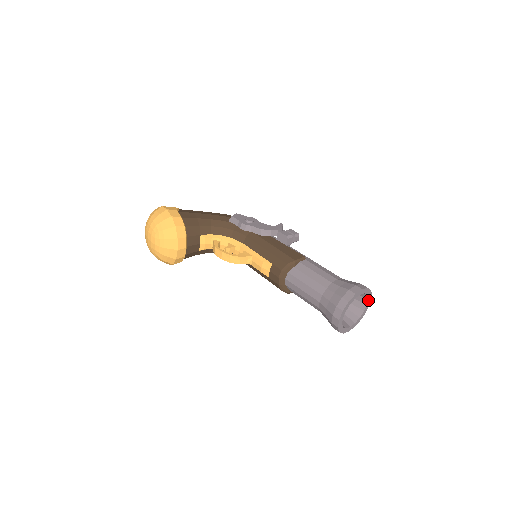
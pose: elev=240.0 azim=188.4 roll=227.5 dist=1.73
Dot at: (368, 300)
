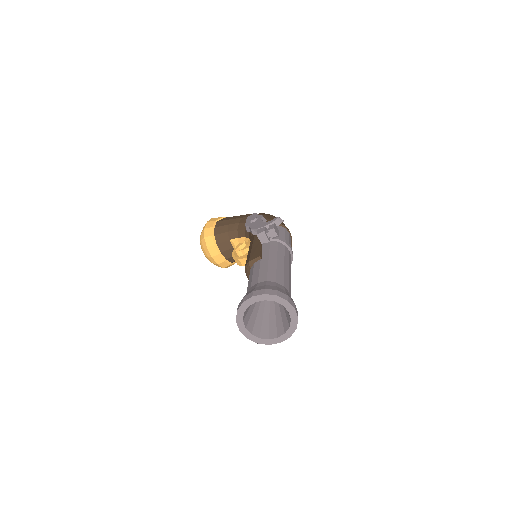
Dot at: (286, 307)
